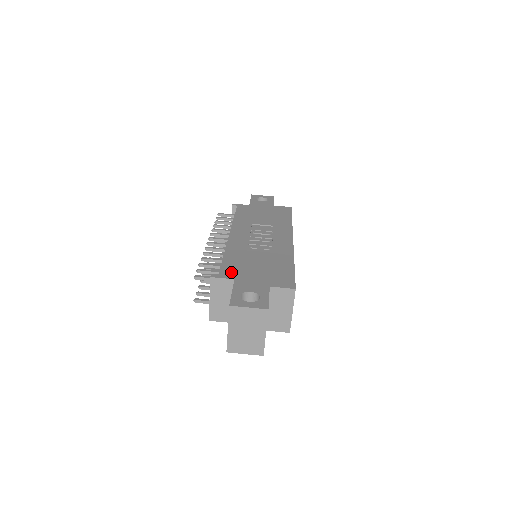
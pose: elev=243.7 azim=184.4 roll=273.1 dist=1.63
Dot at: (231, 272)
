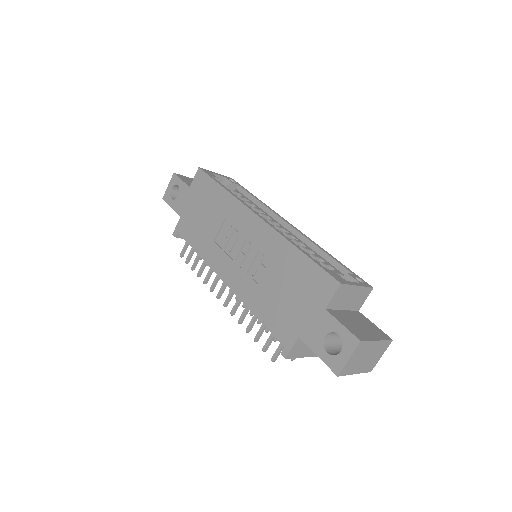
Dot at: (286, 332)
